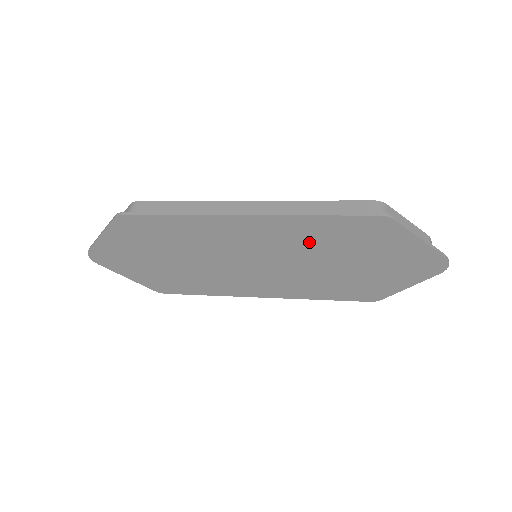
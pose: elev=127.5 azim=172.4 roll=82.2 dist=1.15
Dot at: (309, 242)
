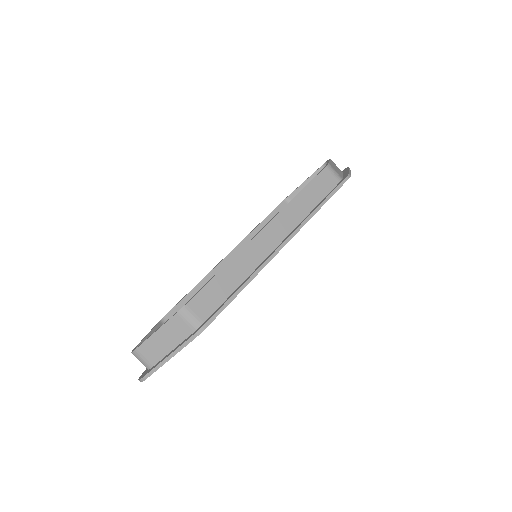
Dot at: occluded
